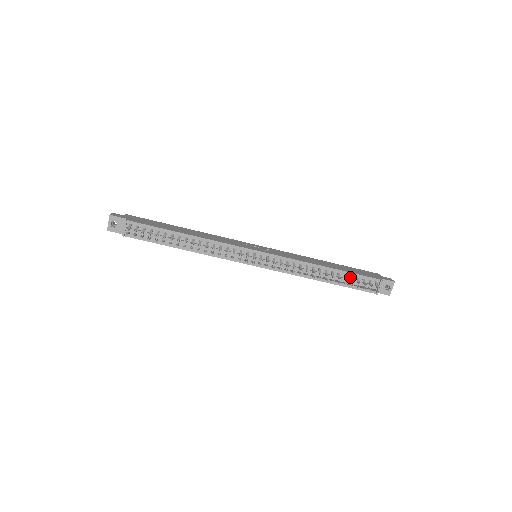
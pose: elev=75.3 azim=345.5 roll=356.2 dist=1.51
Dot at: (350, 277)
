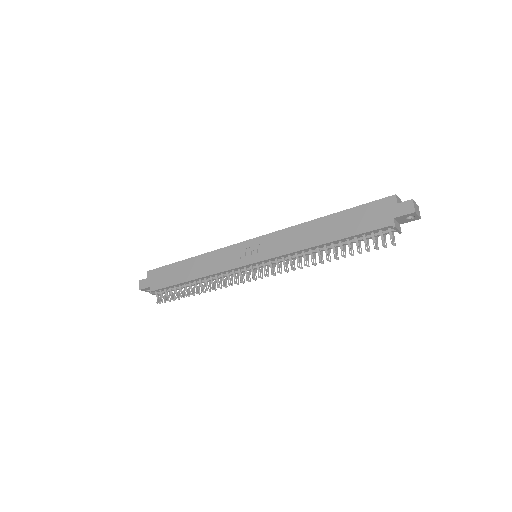
Dot at: (354, 241)
